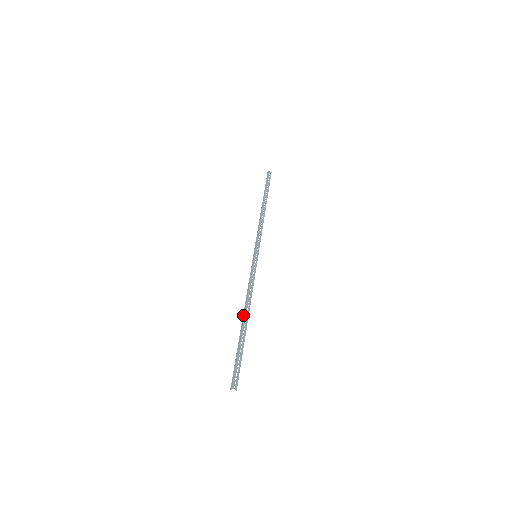
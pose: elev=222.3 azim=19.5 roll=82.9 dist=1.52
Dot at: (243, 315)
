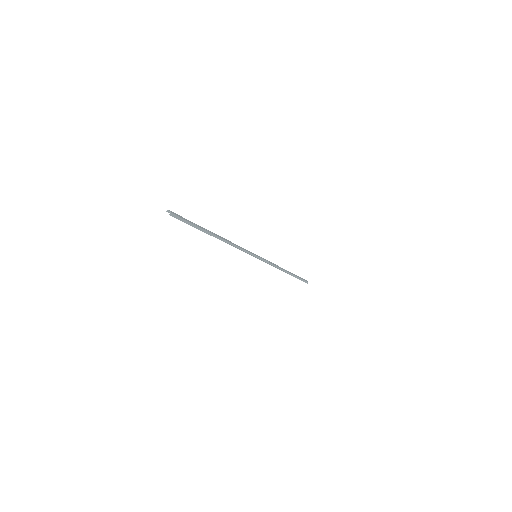
Dot at: occluded
